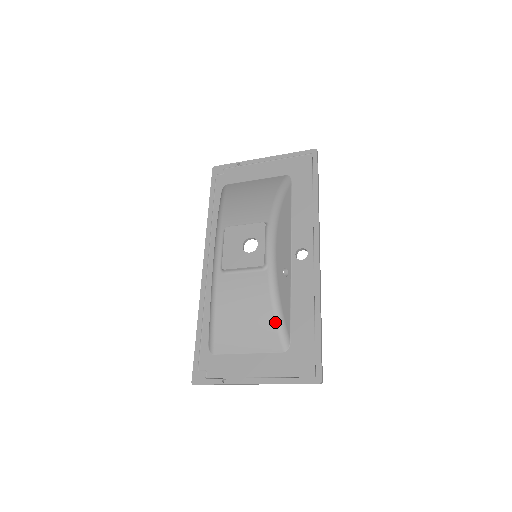
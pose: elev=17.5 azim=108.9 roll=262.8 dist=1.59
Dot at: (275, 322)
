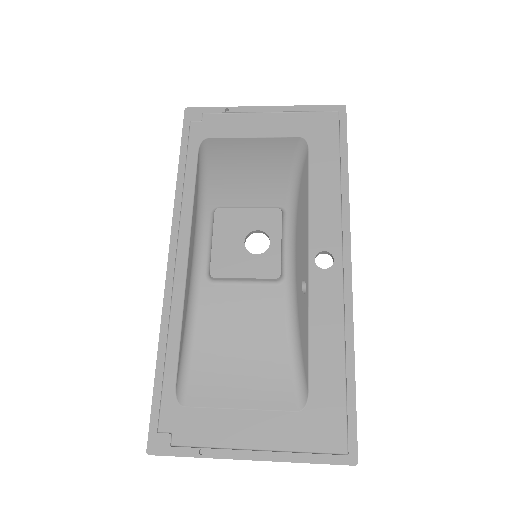
Dot at: (290, 367)
